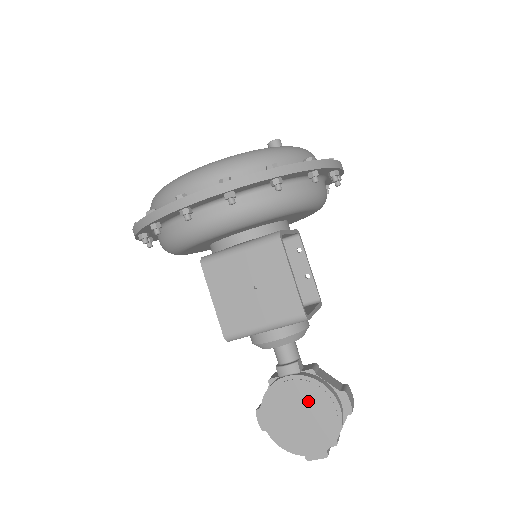
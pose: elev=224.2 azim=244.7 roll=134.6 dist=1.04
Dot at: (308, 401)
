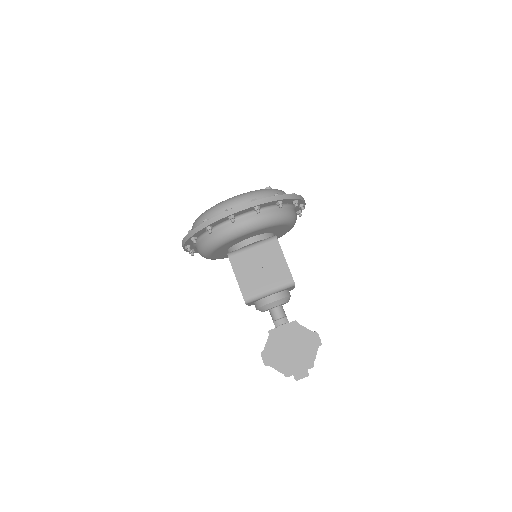
Dot at: (295, 339)
